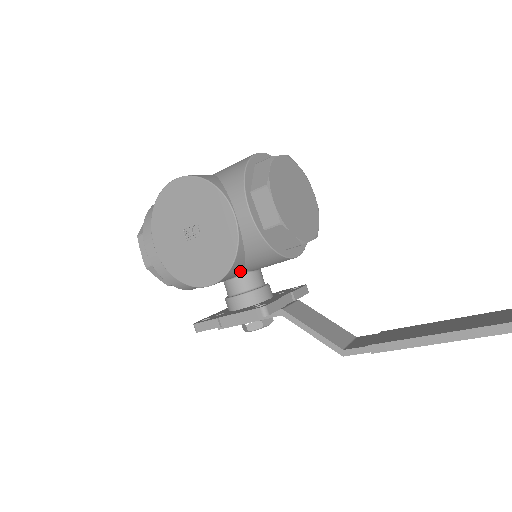
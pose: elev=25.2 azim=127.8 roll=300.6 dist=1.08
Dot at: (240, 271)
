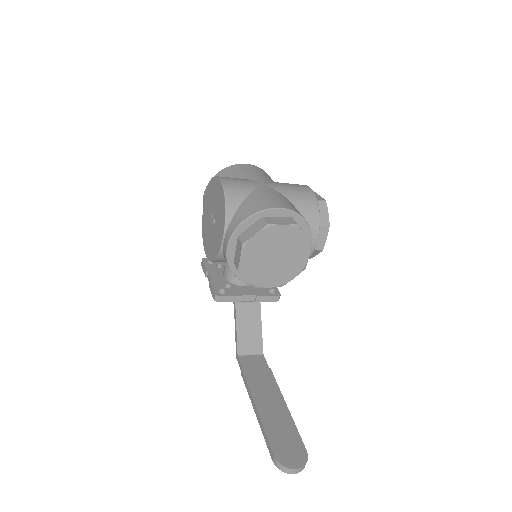
Dot at: occluded
